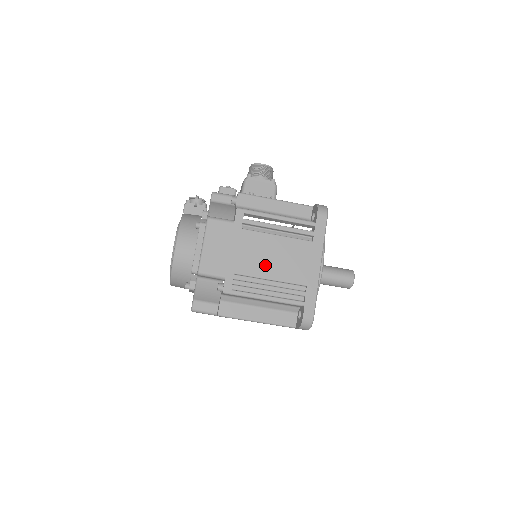
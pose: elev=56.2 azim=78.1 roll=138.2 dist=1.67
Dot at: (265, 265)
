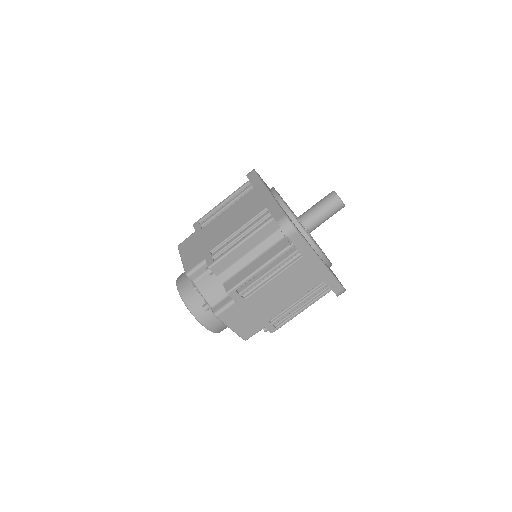
Dot at: (229, 228)
